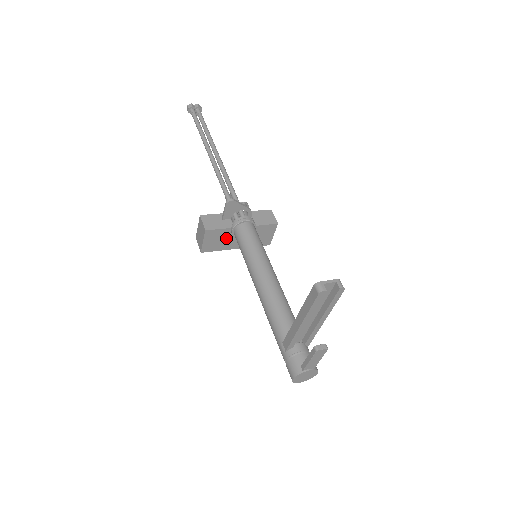
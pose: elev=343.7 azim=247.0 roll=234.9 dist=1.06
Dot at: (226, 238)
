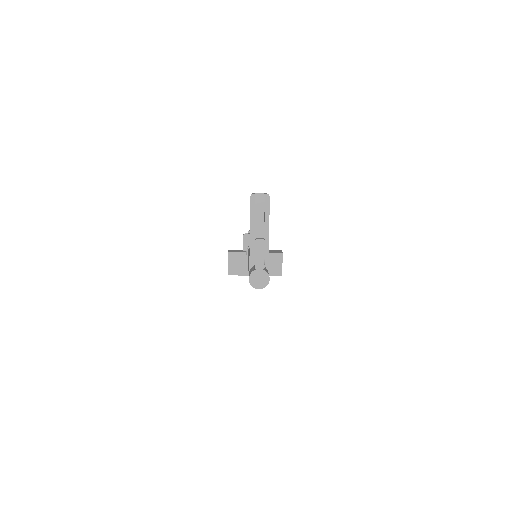
Dot at: (245, 263)
